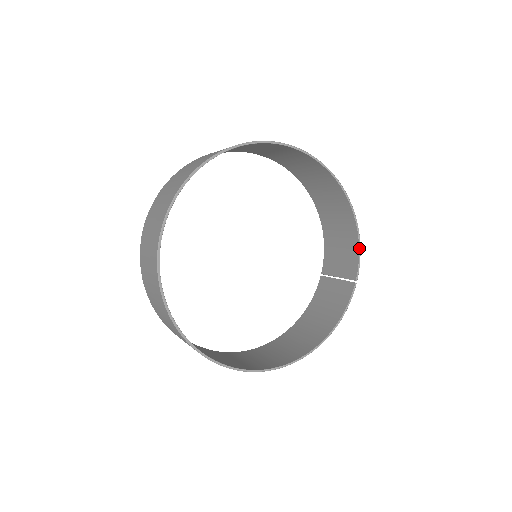
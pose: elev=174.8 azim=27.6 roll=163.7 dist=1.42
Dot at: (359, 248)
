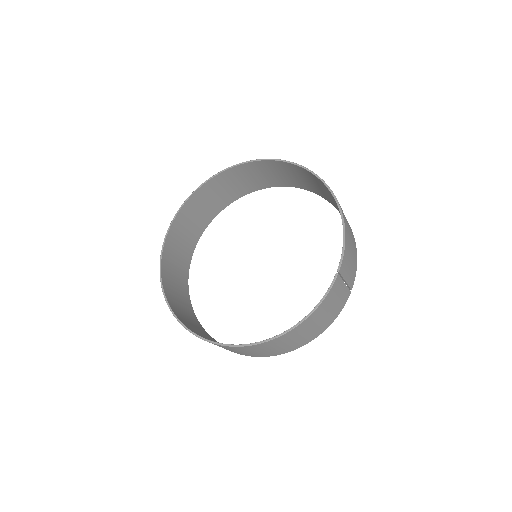
Dot at: (343, 238)
